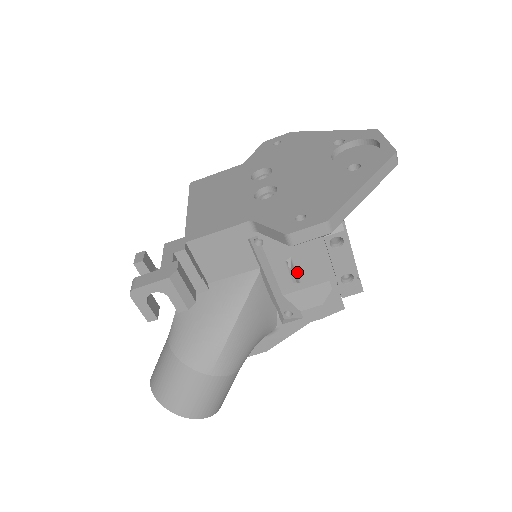
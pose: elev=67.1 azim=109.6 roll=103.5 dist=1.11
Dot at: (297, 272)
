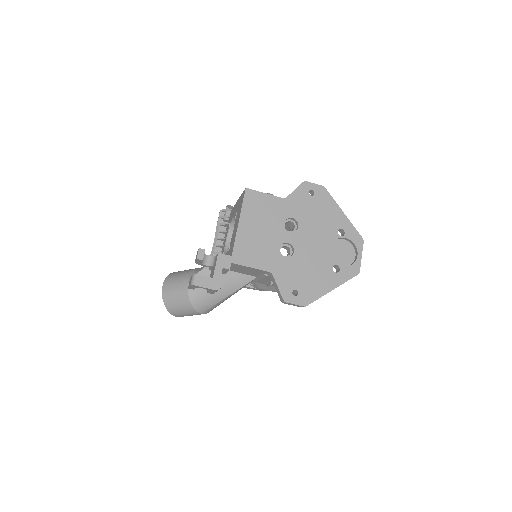
Dot at: occluded
